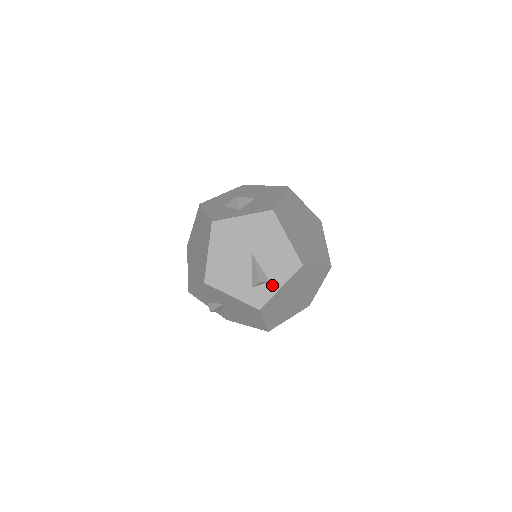
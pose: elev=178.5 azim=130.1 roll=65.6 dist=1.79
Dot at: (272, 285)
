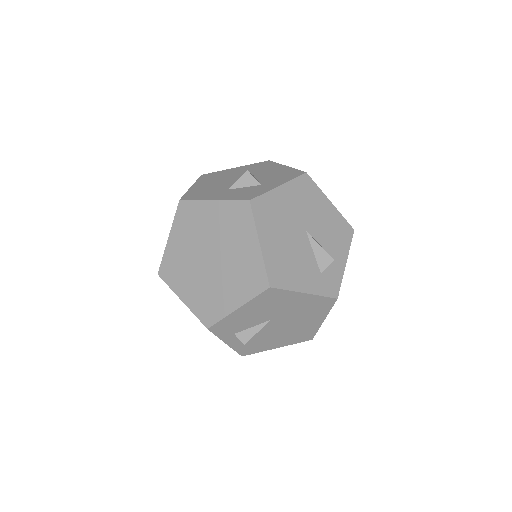
Dot at: (338, 263)
